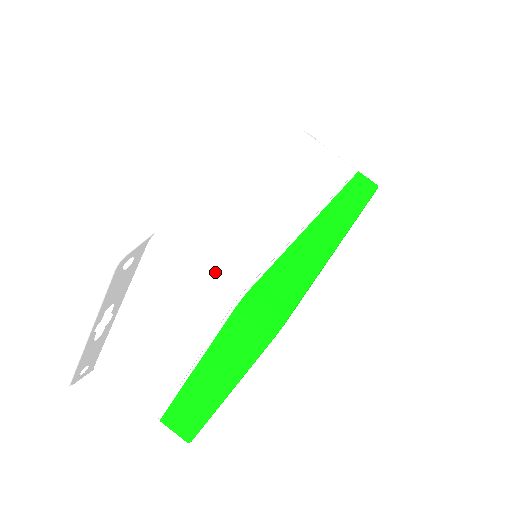
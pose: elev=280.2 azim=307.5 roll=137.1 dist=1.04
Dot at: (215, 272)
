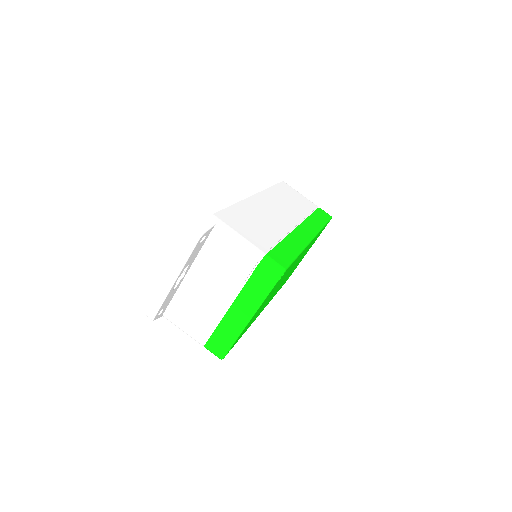
Dot at: (248, 245)
